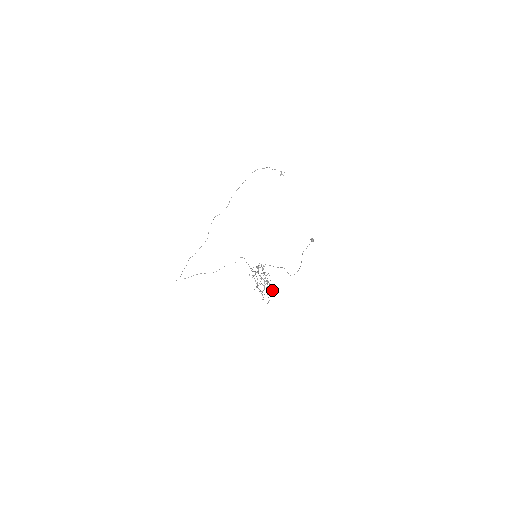
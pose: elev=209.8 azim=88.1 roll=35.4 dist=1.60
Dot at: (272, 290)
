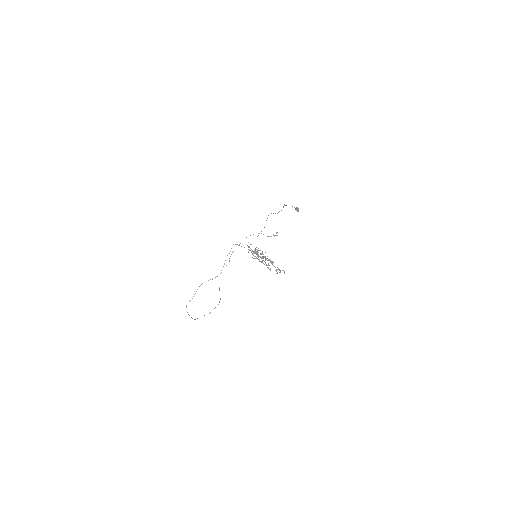
Dot at: (280, 271)
